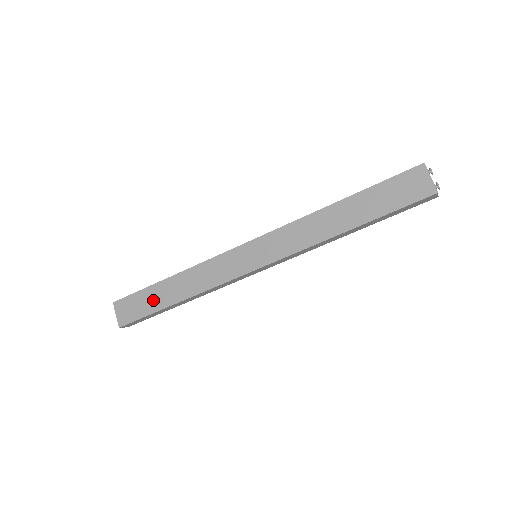
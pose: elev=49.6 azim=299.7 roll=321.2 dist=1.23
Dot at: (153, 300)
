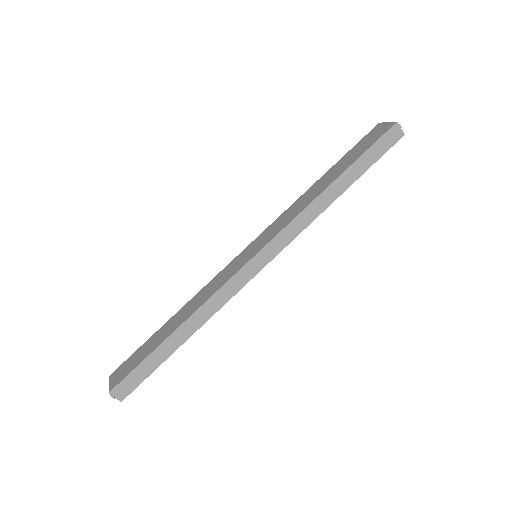
Dot at: (151, 345)
